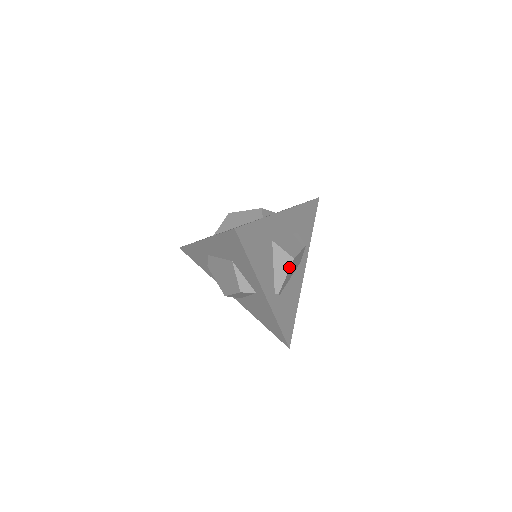
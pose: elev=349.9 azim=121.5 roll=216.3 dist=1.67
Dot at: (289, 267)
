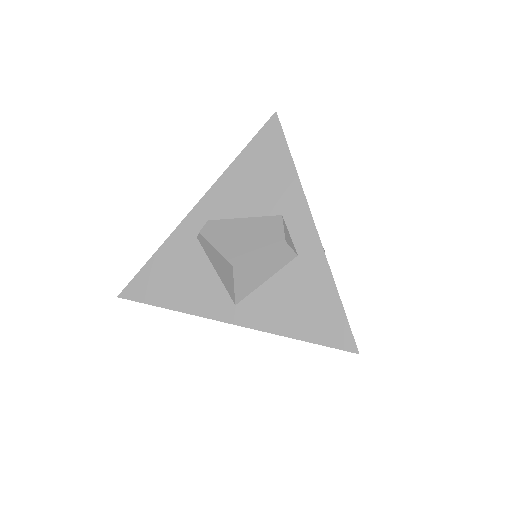
Dot at: occluded
